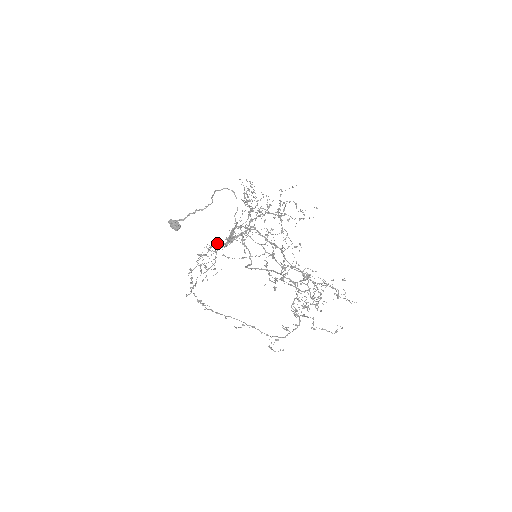
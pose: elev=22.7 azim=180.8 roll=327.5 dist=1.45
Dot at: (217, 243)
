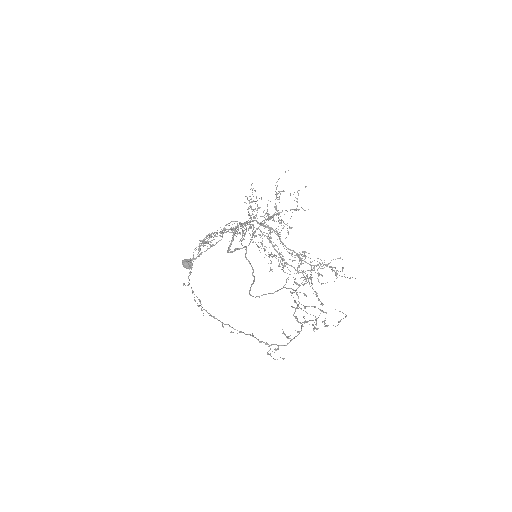
Dot at: occluded
